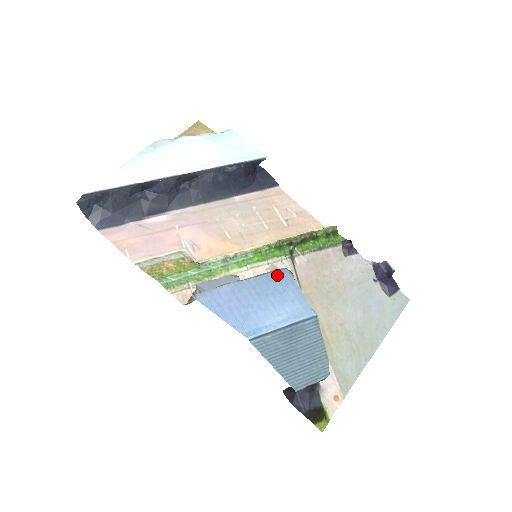
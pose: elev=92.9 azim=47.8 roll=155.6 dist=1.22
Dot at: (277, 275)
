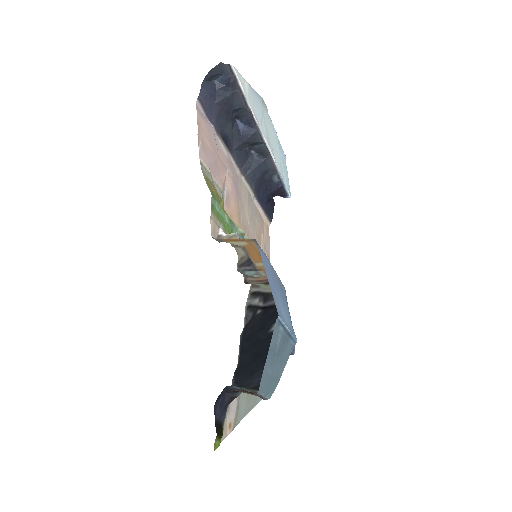
Dot at: (283, 286)
